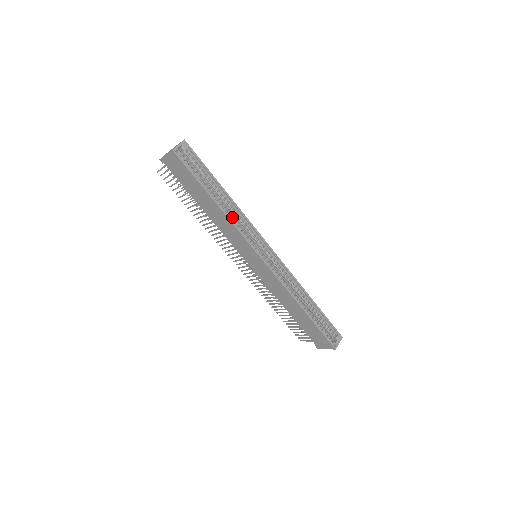
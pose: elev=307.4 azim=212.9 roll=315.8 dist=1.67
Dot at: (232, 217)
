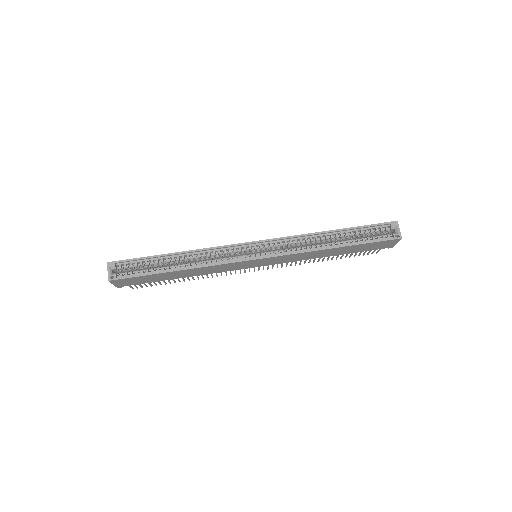
Dot at: occluded
